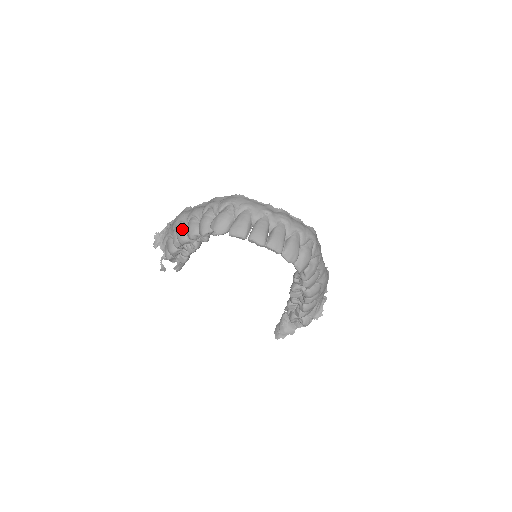
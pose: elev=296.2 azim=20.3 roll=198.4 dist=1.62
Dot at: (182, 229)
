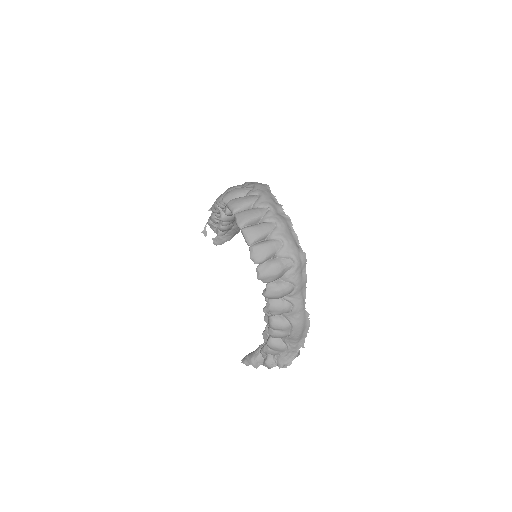
Dot at: occluded
